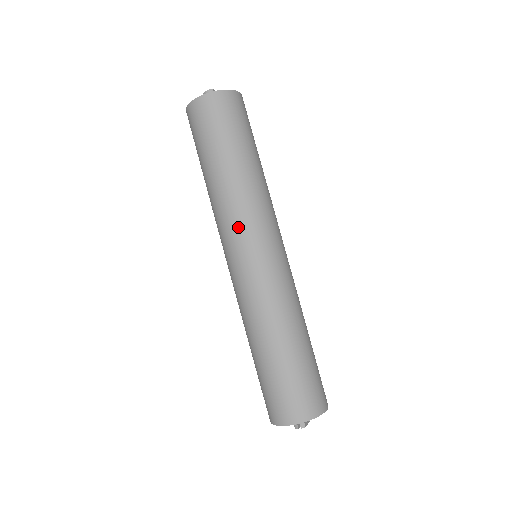
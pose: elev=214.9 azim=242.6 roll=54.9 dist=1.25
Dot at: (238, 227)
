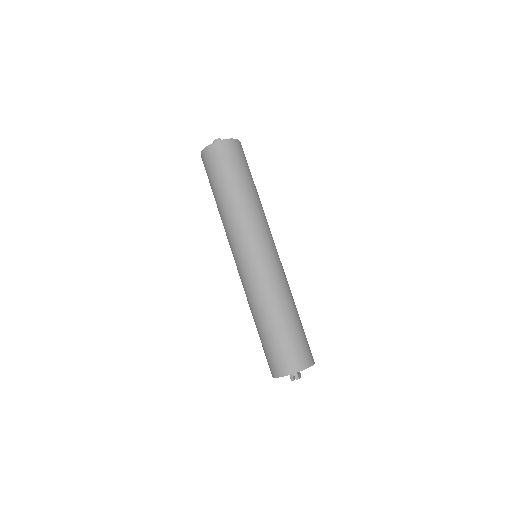
Dot at: (244, 234)
